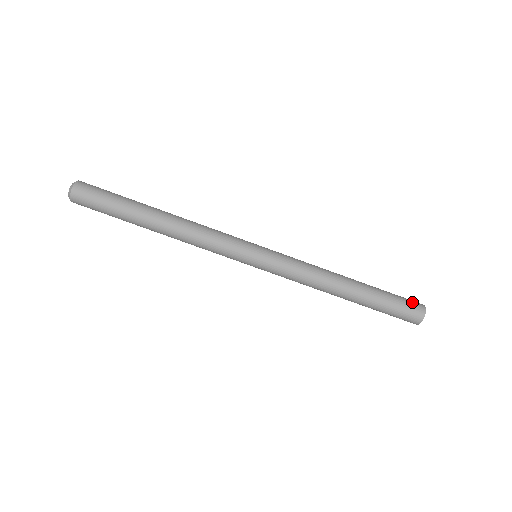
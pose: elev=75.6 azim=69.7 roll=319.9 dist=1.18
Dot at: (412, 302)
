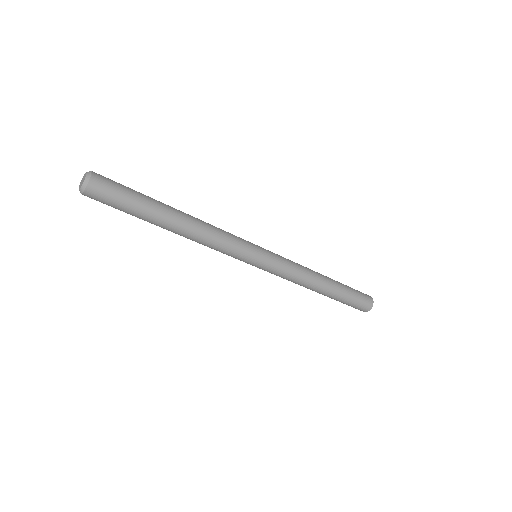
Dot at: (362, 307)
